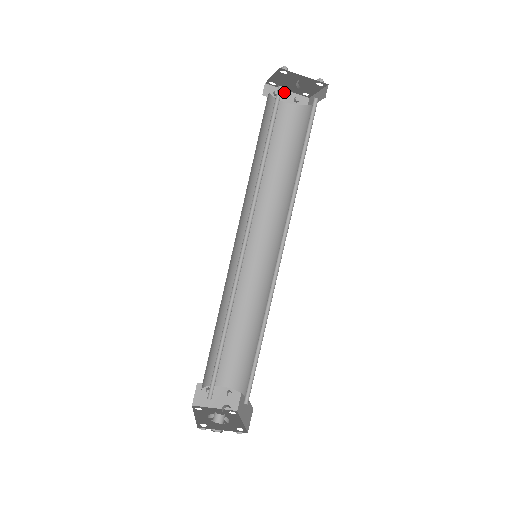
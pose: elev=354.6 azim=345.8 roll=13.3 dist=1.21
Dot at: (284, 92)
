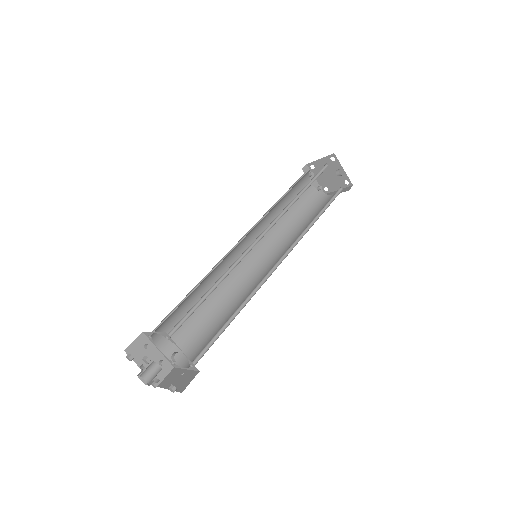
Dot at: occluded
